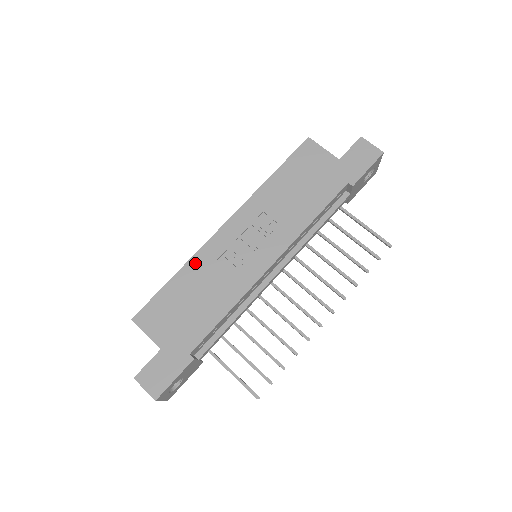
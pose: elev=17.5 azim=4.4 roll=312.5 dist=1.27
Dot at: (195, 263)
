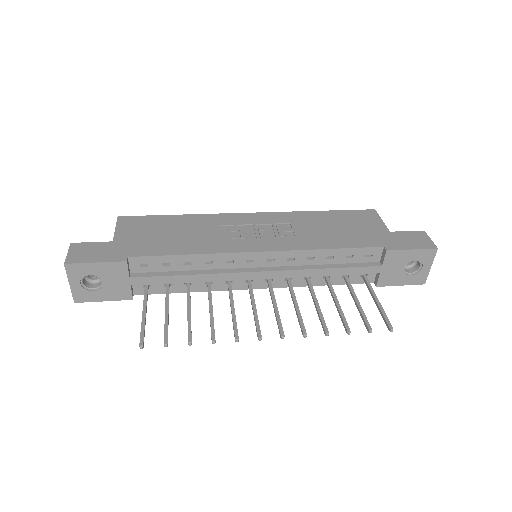
Dot at: (203, 218)
